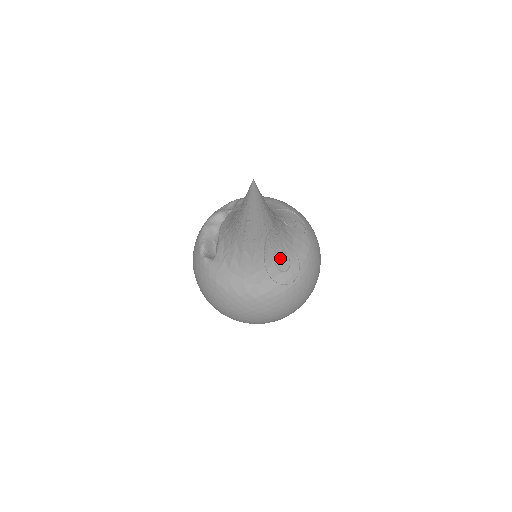
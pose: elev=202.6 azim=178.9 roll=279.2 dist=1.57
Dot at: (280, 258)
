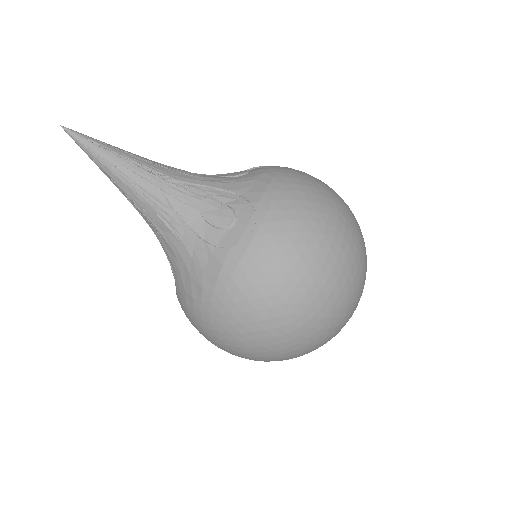
Dot at: (212, 212)
